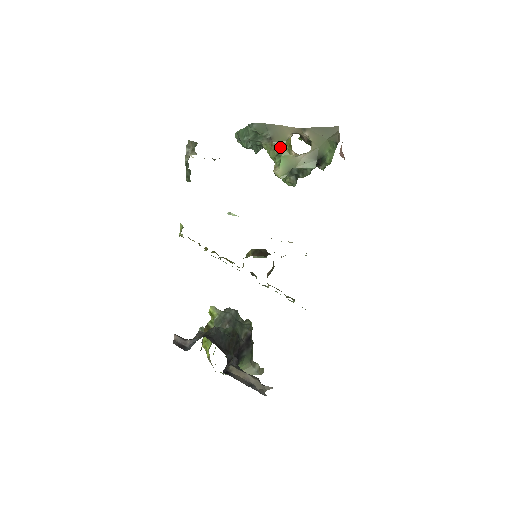
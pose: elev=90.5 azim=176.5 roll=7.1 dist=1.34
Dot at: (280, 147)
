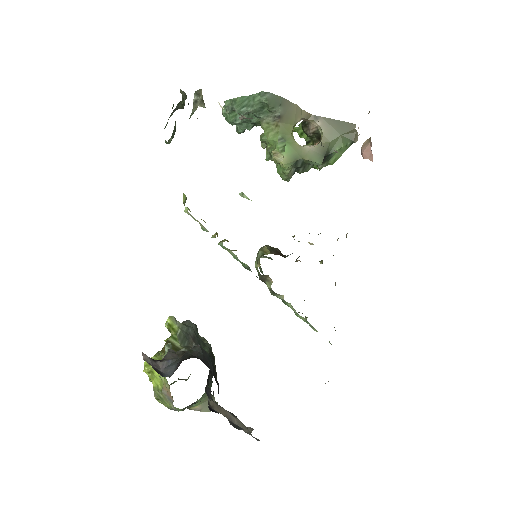
Dot at: (286, 130)
